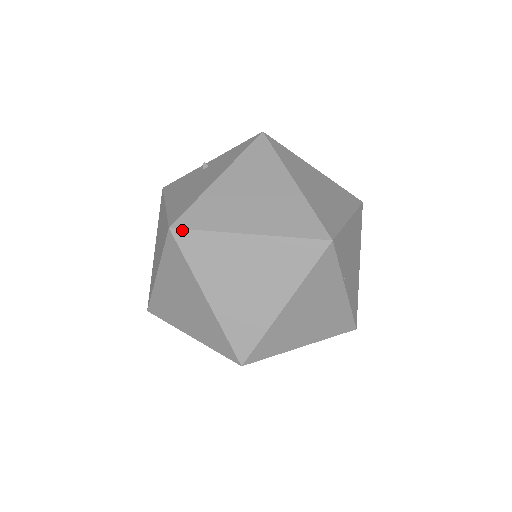
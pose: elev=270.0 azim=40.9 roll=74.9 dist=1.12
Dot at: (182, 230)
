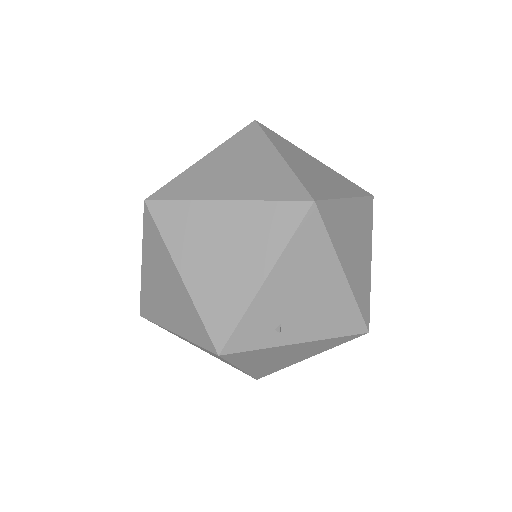
Dot at: (155, 193)
